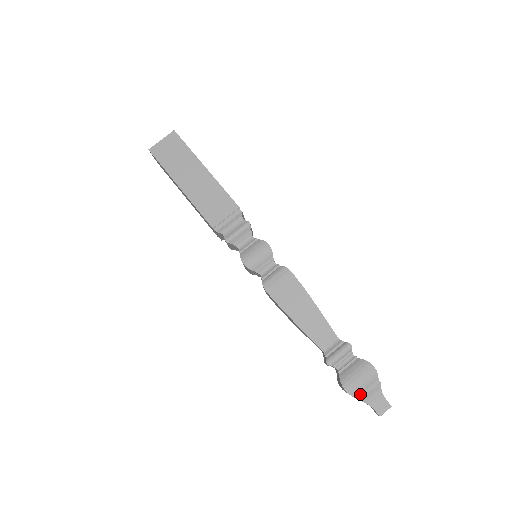
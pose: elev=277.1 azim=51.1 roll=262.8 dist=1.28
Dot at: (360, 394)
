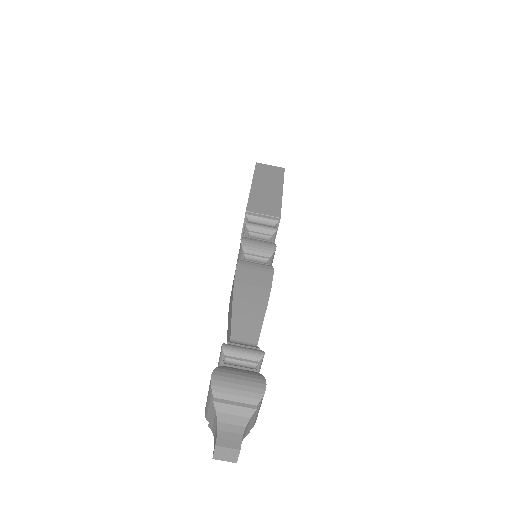
Dot at: (222, 397)
